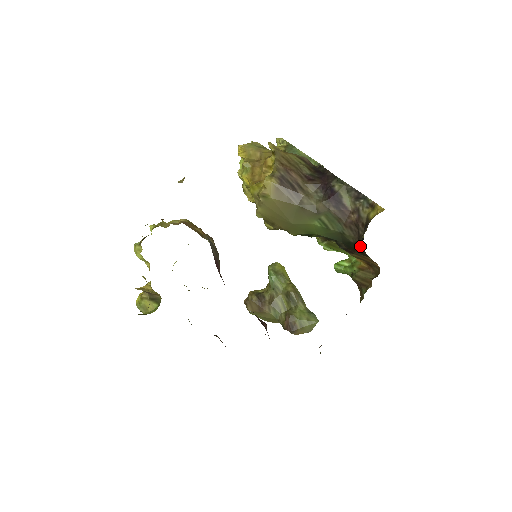
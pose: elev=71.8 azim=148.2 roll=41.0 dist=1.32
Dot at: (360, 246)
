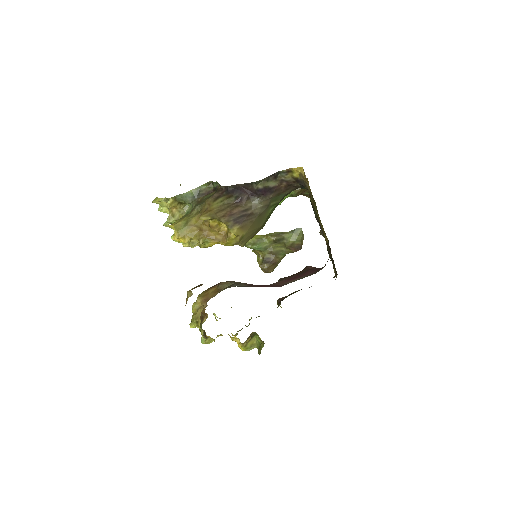
Dot at: occluded
